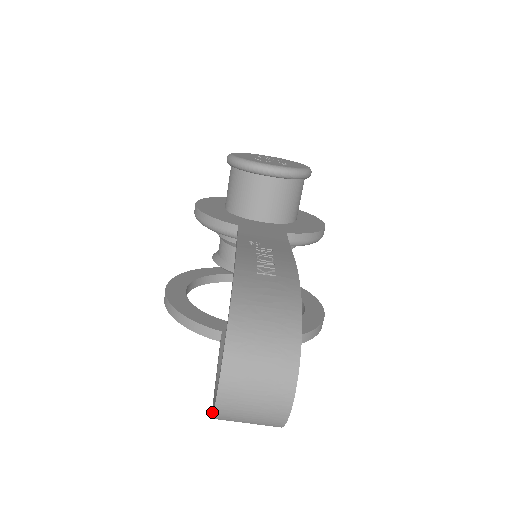
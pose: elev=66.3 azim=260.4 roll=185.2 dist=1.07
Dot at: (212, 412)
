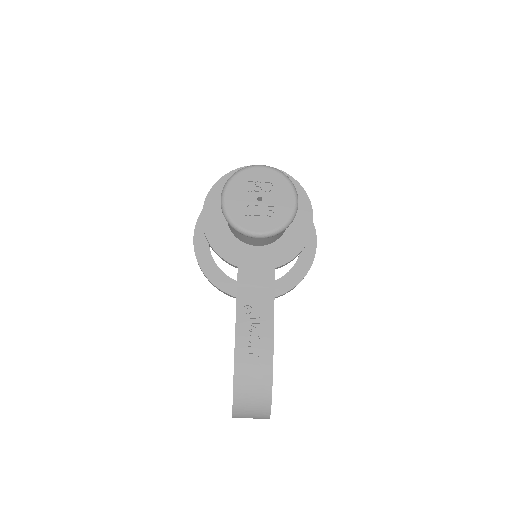
Dot at: occluded
